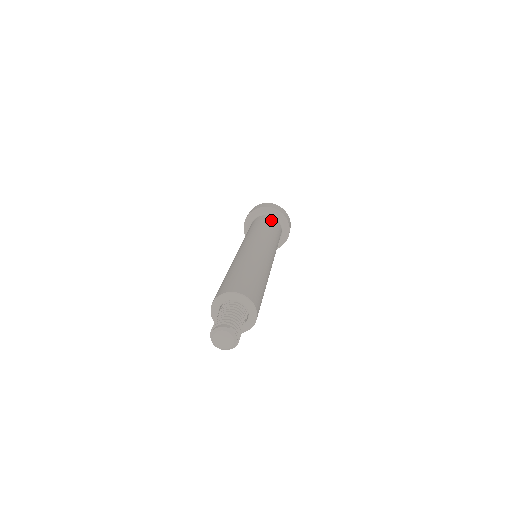
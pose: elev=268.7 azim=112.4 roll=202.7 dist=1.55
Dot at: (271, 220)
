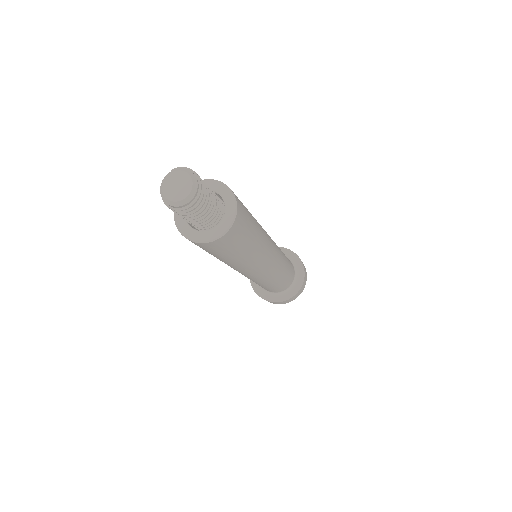
Dot at: occluded
